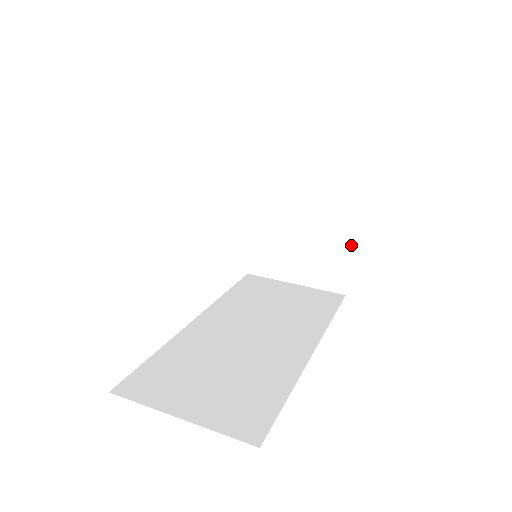
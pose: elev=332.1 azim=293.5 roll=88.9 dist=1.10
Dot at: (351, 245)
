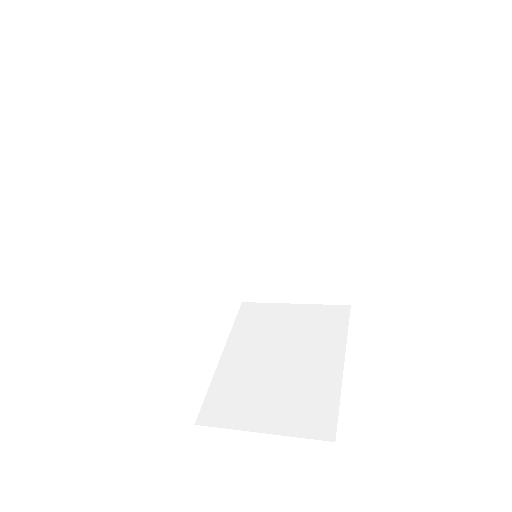
Dot at: (341, 380)
